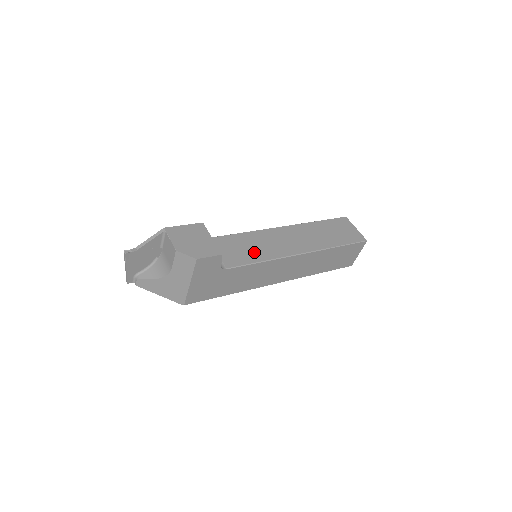
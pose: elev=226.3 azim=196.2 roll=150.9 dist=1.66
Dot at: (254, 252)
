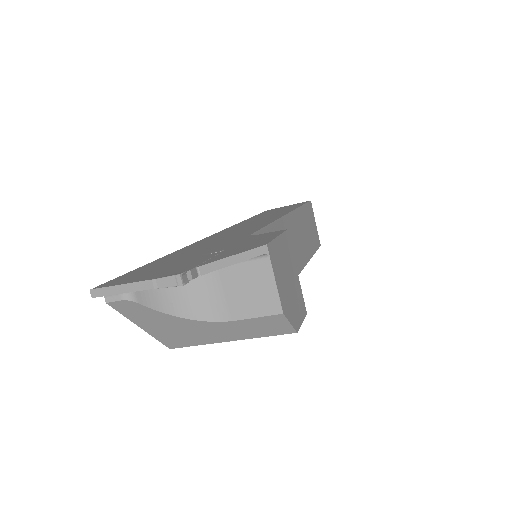
Dot at: occluded
